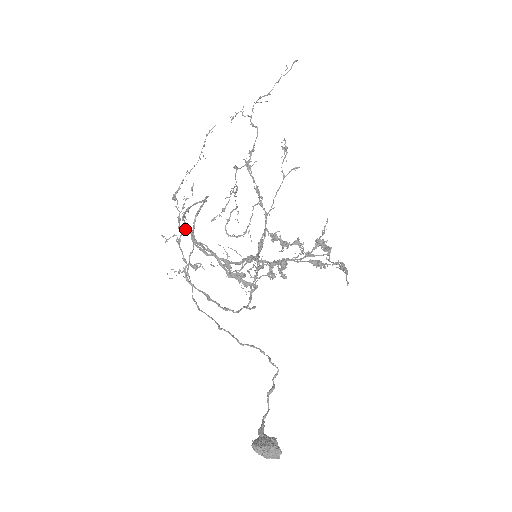
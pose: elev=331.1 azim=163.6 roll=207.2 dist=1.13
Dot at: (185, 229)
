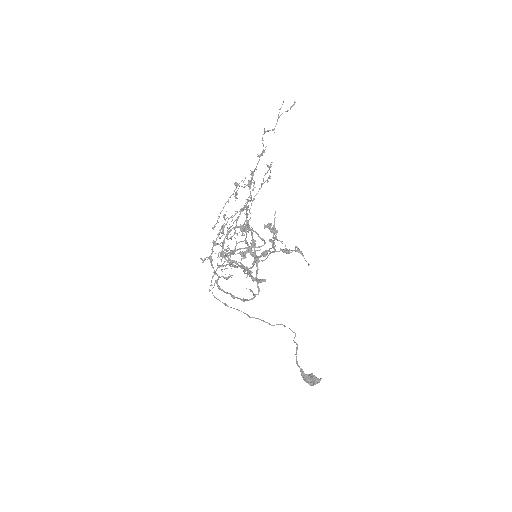
Dot at: occluded
